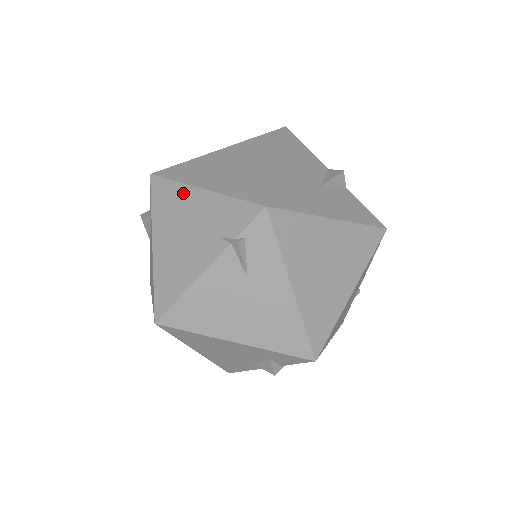
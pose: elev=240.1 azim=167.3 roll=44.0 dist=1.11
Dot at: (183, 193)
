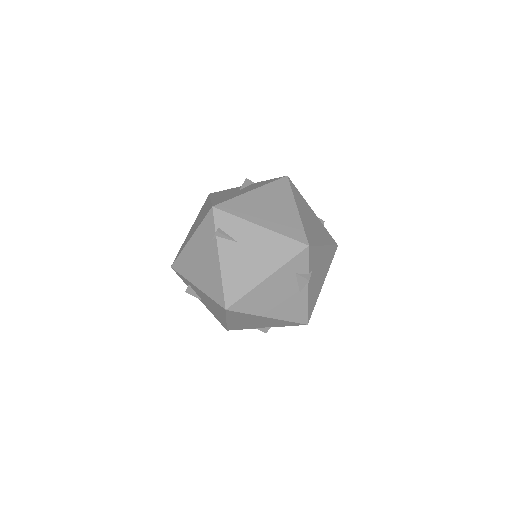
Dot at: (186, 251)
